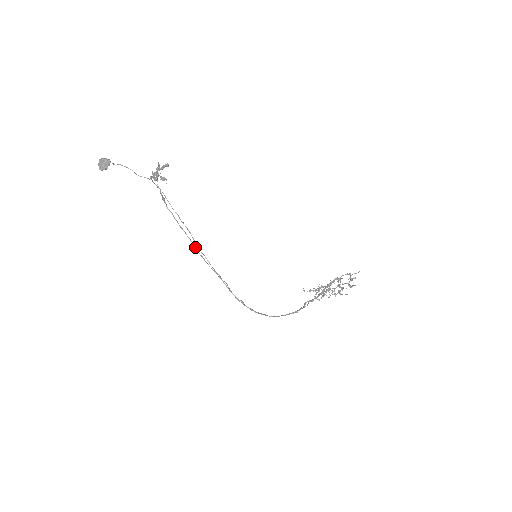
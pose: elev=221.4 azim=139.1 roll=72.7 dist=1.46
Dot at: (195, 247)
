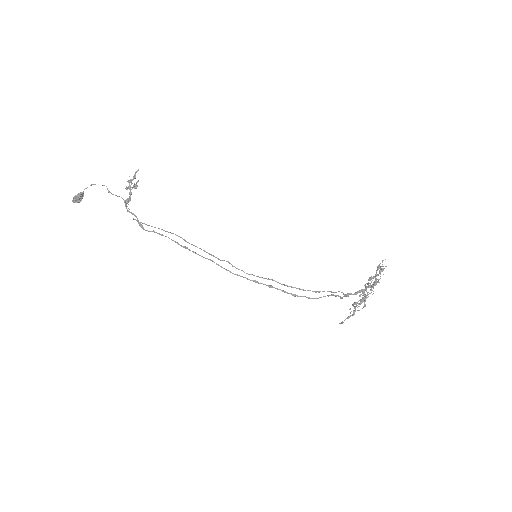
Dot at: (182, 246)
